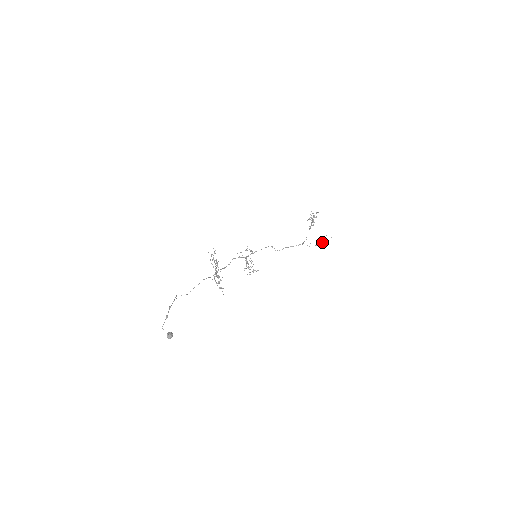
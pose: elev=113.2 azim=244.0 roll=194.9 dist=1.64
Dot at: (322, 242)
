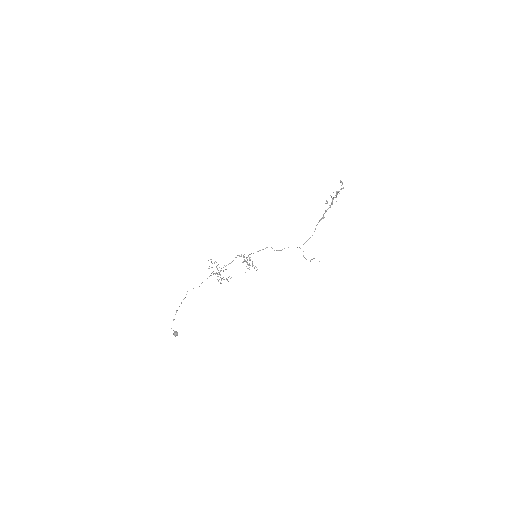
Dot at: occluded
